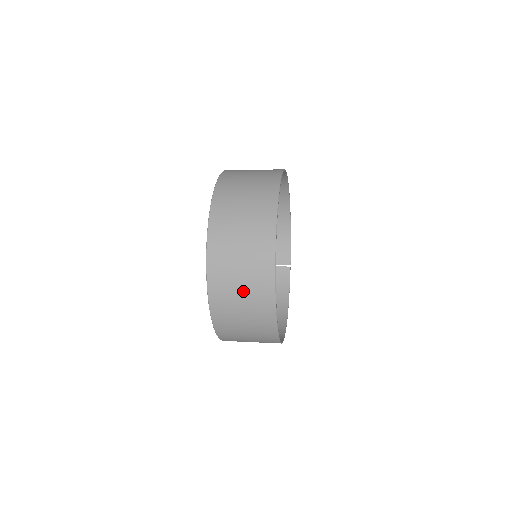
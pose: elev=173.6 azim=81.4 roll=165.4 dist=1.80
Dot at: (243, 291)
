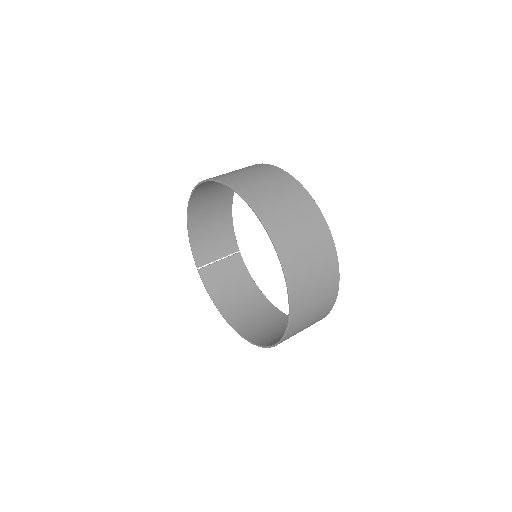
Dot at: (317, 294)
